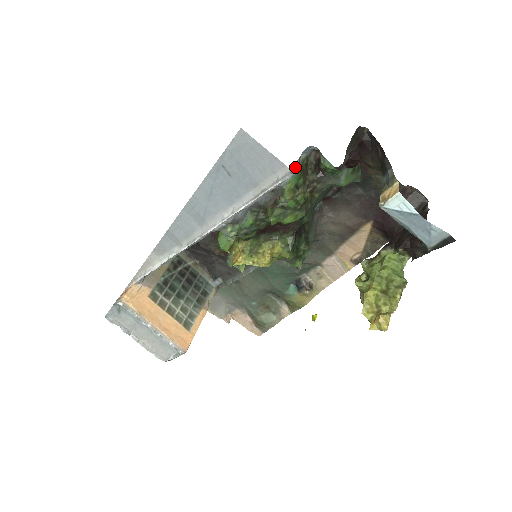
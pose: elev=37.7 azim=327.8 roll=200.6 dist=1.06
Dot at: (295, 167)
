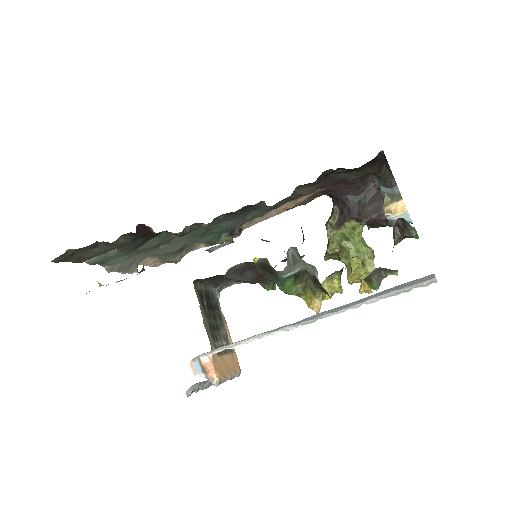
Dot at: occluded
